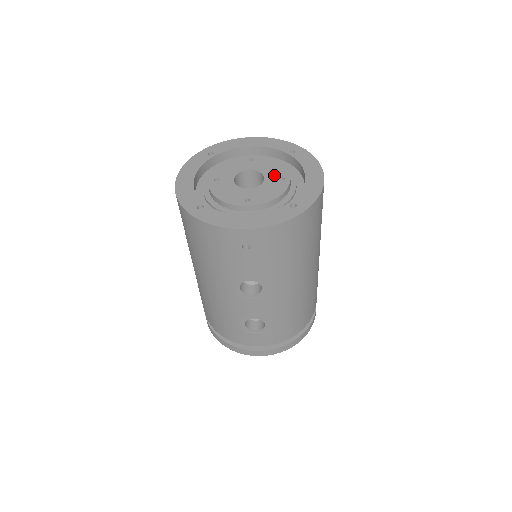
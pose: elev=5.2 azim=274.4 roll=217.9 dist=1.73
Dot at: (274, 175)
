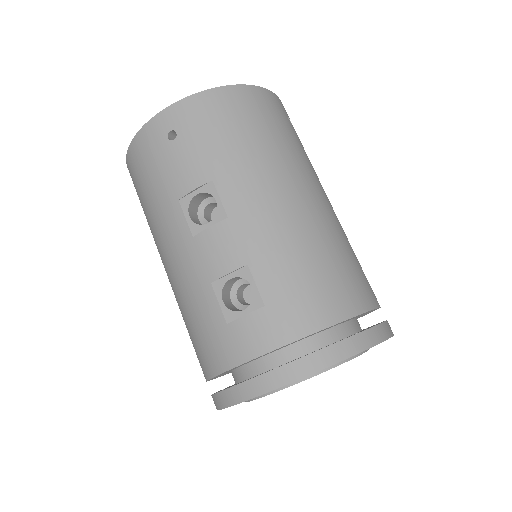
Dot at: occluded
